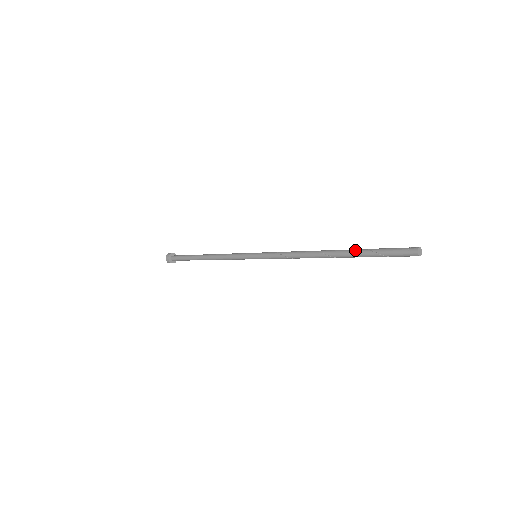
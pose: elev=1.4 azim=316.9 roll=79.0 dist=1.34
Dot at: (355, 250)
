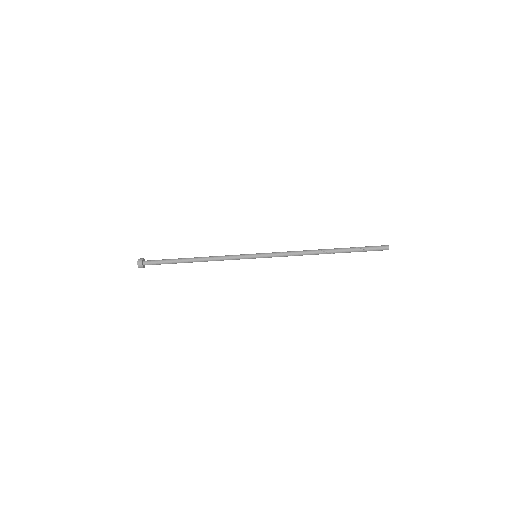
Dot at: (347, 248)
